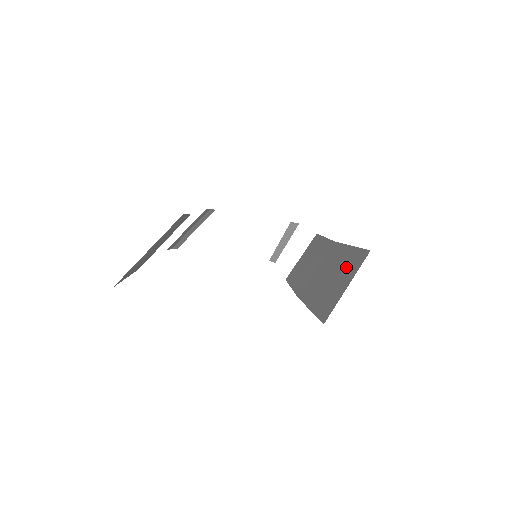
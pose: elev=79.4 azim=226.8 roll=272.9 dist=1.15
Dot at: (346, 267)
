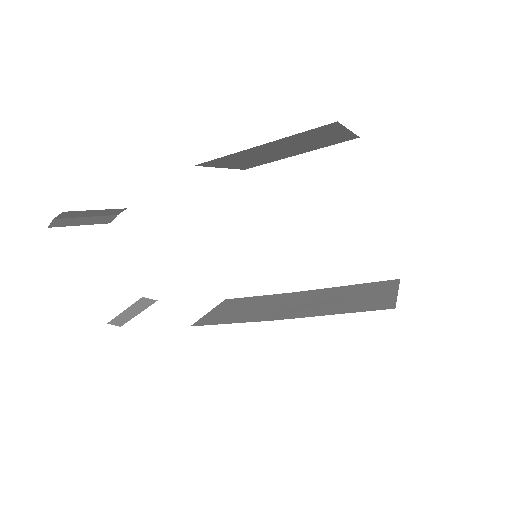
Dot at: (368, 290)
